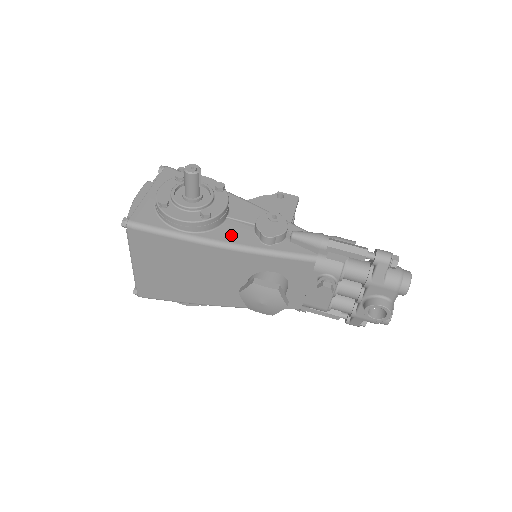
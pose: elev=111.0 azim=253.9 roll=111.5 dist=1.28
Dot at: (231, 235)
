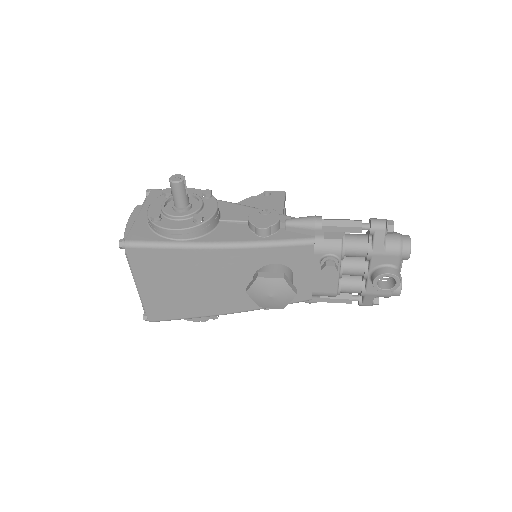
Dot at: (227, 235)
